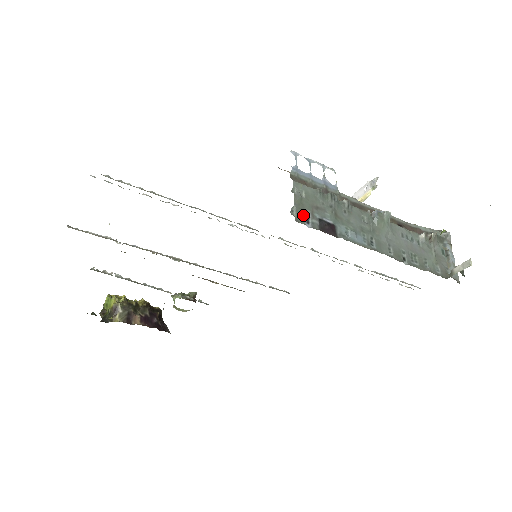
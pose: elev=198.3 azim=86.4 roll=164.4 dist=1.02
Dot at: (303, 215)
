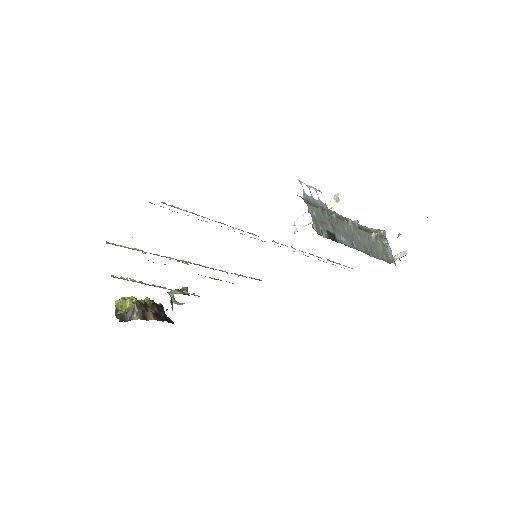
Dot at: (319, 229)
